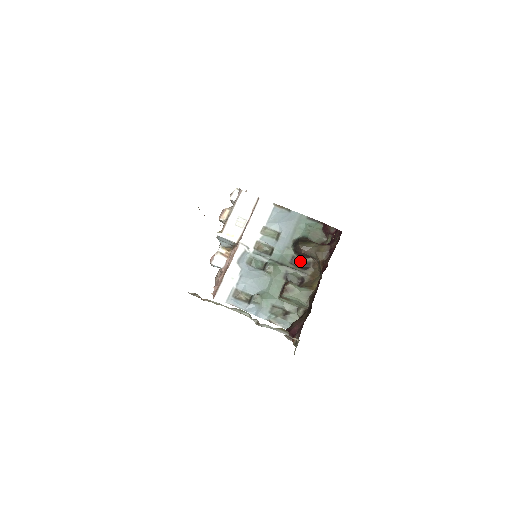
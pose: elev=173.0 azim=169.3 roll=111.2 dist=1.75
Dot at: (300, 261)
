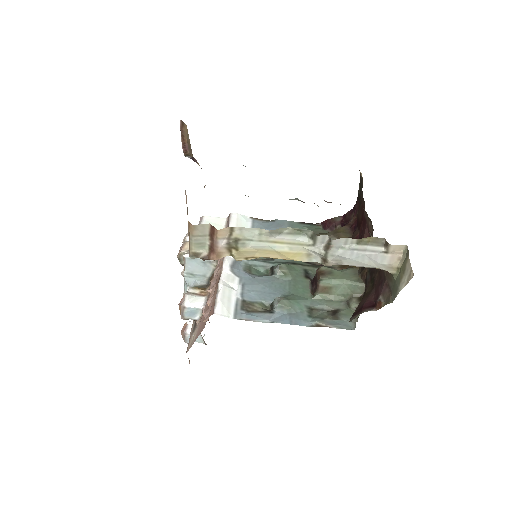
Dot at: occluded
